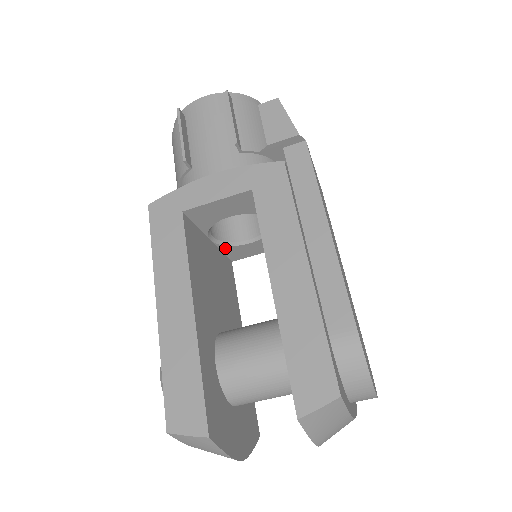
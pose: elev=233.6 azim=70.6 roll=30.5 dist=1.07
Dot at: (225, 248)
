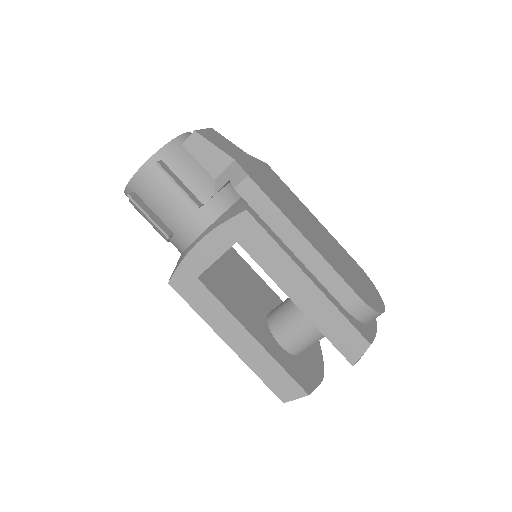
Dot at: occluded
